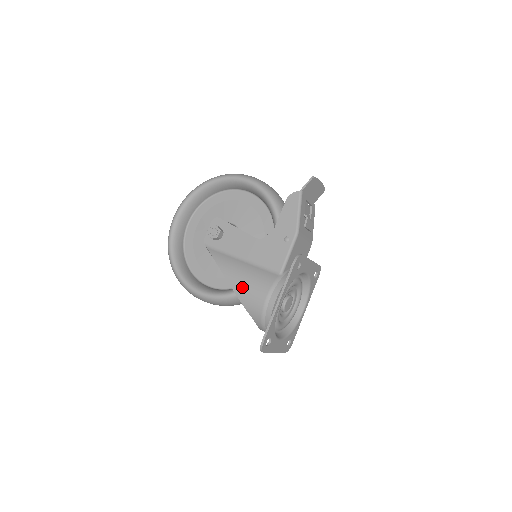
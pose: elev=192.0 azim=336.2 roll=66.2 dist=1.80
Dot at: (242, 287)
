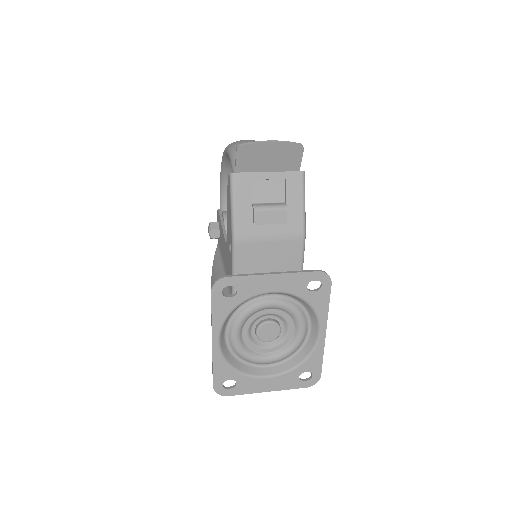
Dot at: occluded
